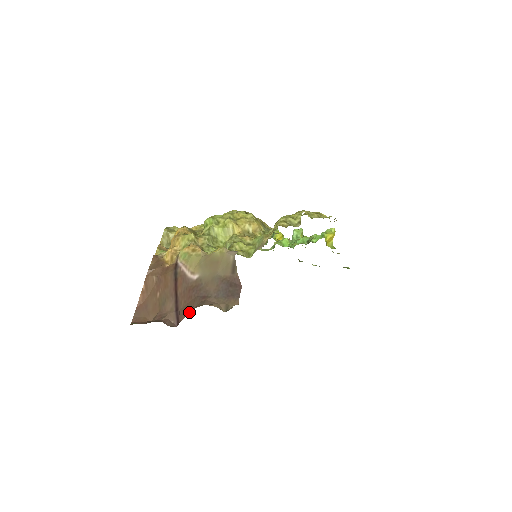
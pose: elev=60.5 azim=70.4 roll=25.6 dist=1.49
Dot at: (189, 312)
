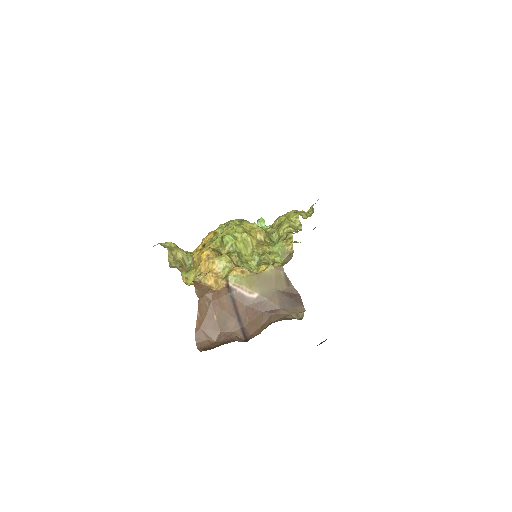
Dot at: (260, 326)
